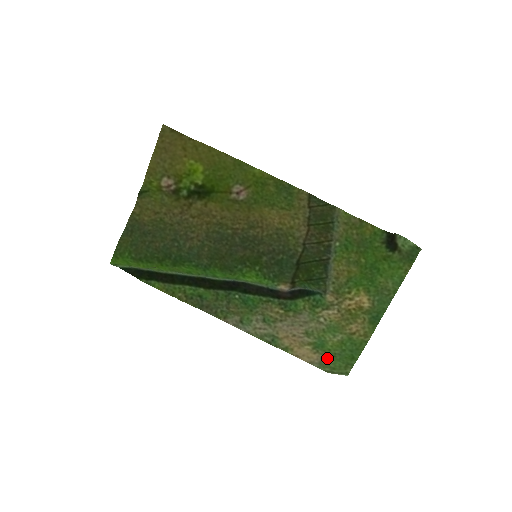
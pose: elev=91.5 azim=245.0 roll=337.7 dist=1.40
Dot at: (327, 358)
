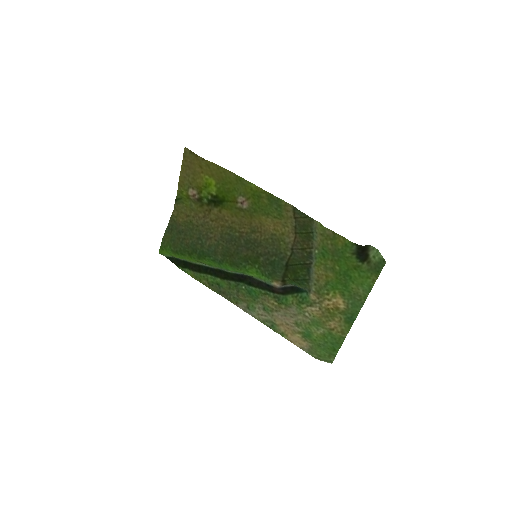
Dot at: (314, 346)
